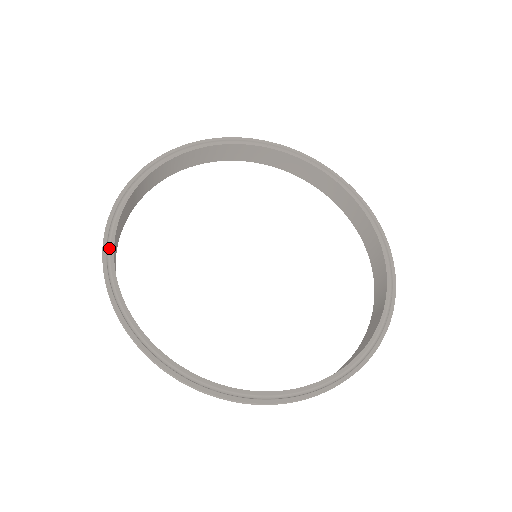
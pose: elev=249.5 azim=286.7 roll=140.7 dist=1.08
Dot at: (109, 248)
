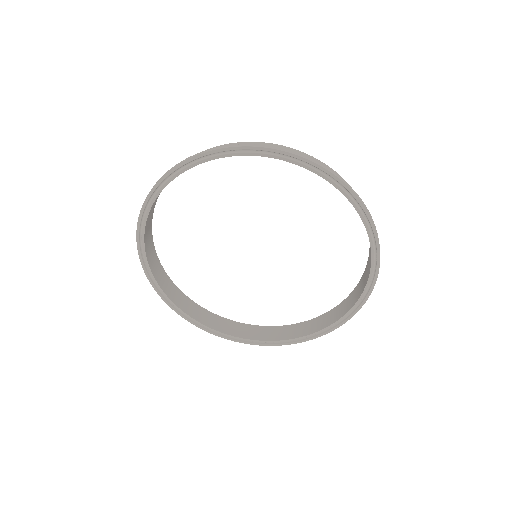
Dot at: (173, 305)
